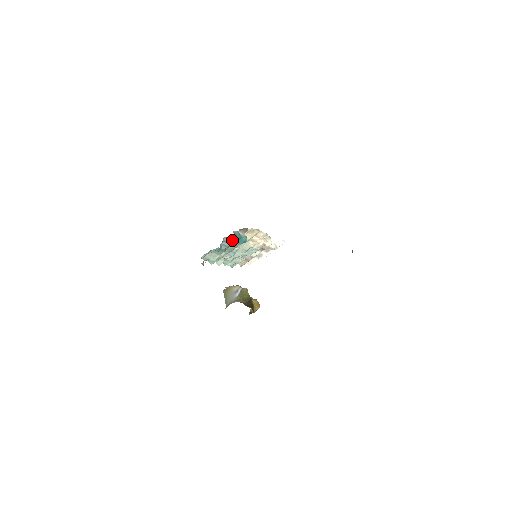
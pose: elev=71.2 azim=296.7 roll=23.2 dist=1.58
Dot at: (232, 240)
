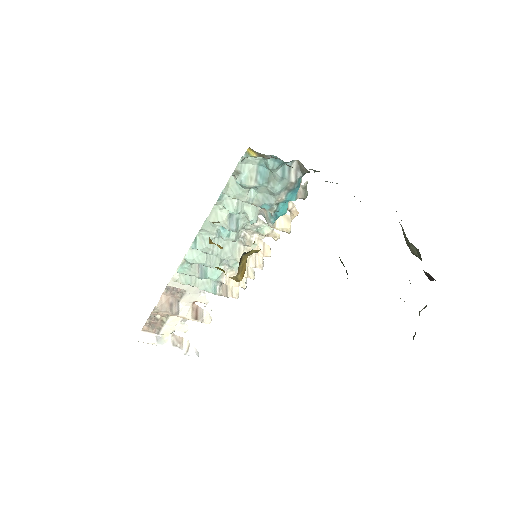
Dot at: (295, 177)
